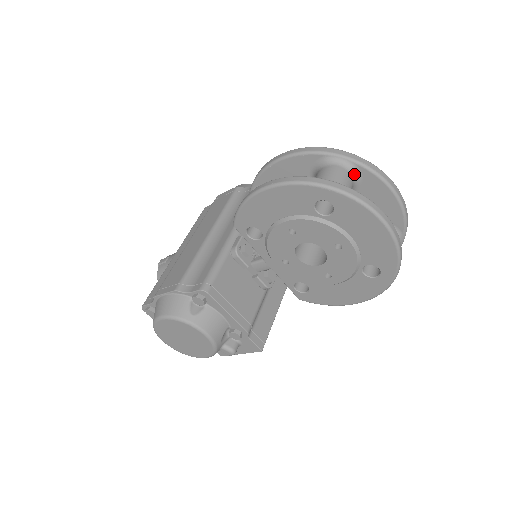
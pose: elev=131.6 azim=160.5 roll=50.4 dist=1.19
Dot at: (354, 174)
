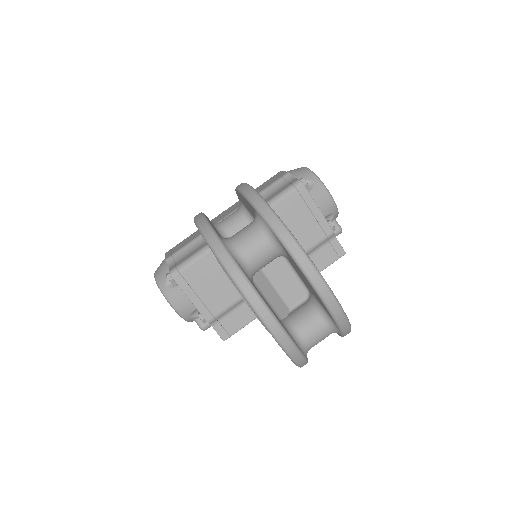
Dot at: (276, 244)
